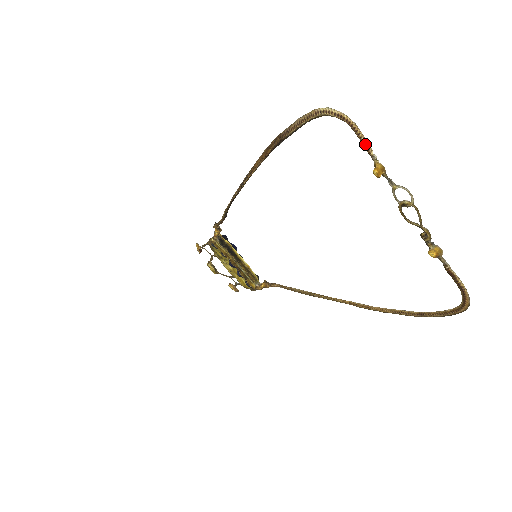
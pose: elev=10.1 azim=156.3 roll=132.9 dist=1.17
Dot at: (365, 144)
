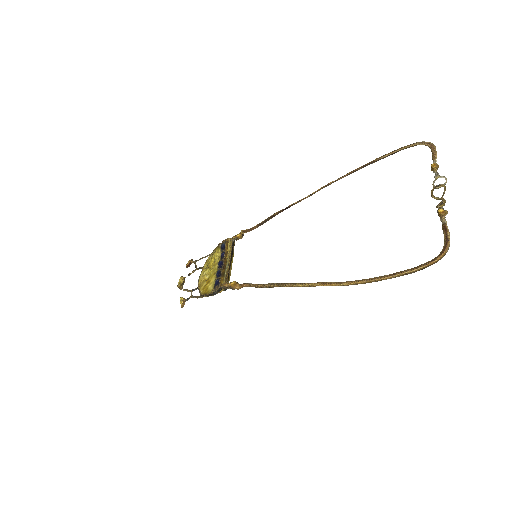
Dot at: (435, 155)
